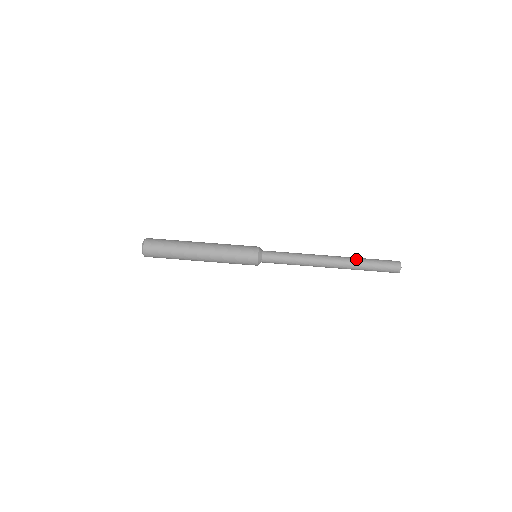
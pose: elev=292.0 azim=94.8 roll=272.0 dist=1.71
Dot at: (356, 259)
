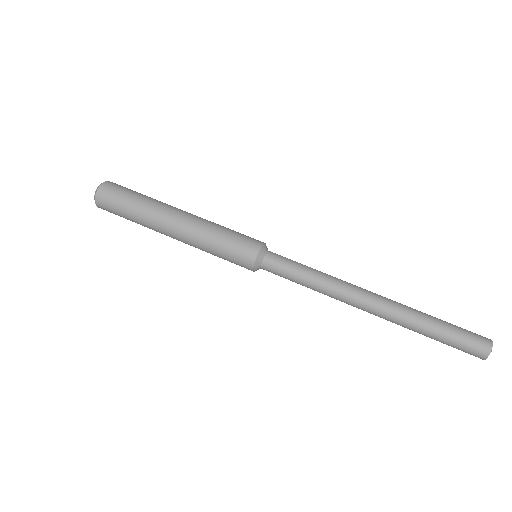
Dot at: (413, 320)
